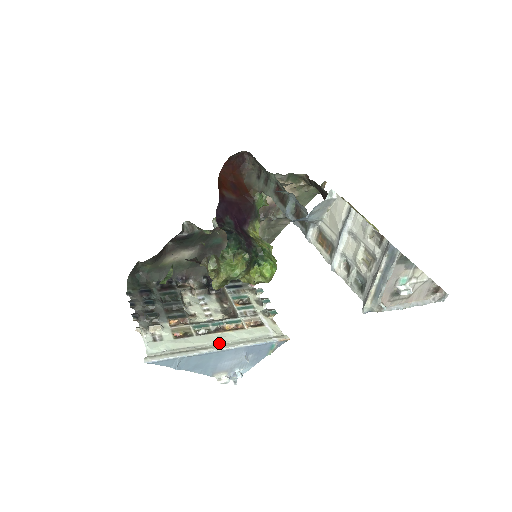
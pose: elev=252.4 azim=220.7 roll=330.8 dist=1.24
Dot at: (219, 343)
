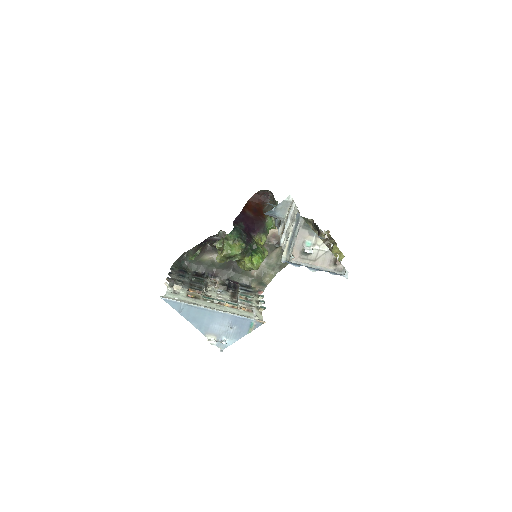
Dot at: (214, 308)
